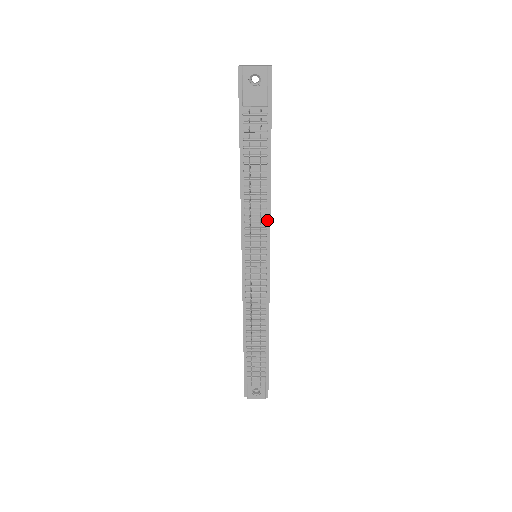
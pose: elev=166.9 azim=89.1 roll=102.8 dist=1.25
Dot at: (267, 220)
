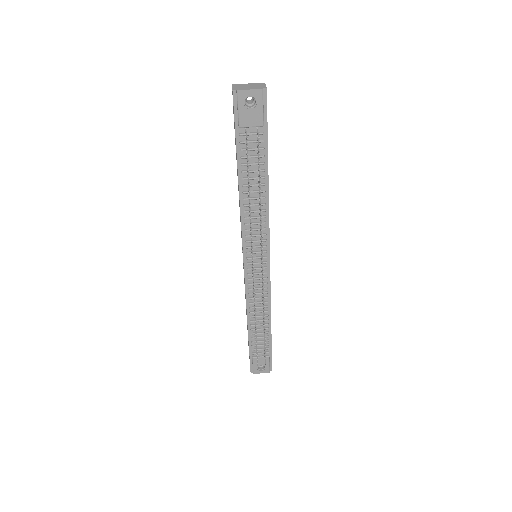
Dot at: (266, 227)
